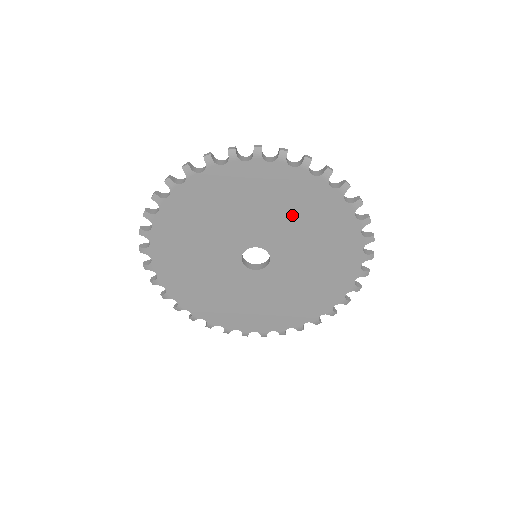
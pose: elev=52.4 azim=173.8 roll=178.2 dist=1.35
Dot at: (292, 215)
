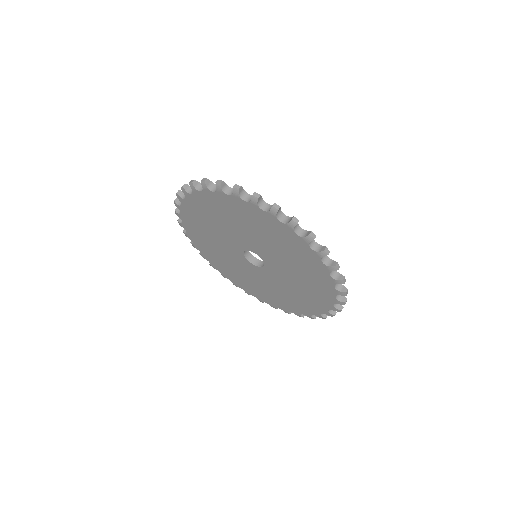
Dot at: (272, 242)
